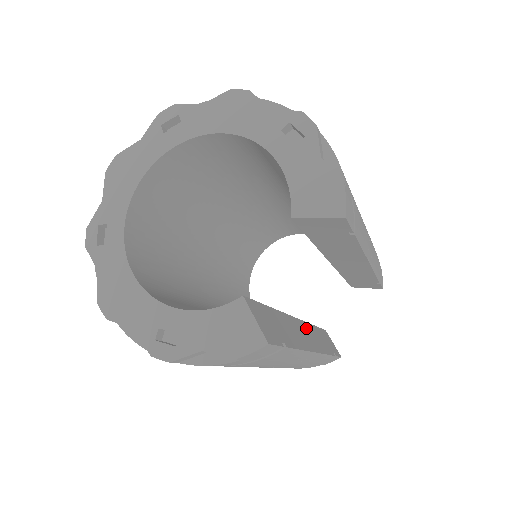
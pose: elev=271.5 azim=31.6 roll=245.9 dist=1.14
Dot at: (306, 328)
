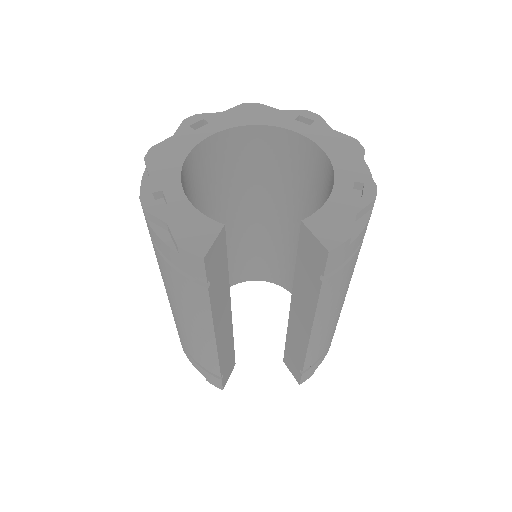
Dot at: (229, 327)
